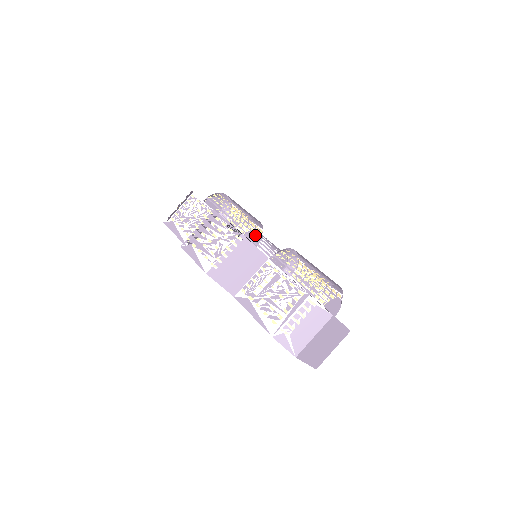
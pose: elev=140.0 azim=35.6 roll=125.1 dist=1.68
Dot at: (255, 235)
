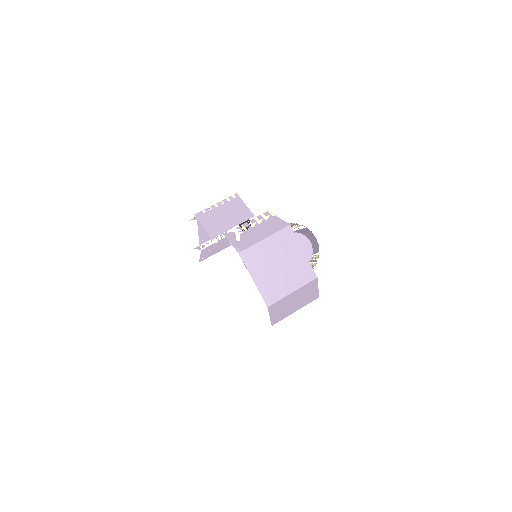
Dot at: occluded
